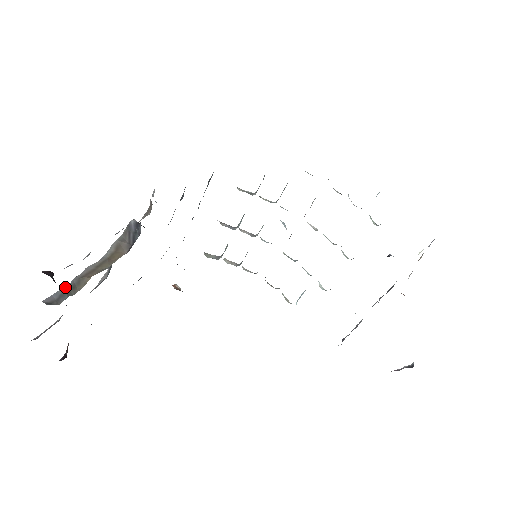
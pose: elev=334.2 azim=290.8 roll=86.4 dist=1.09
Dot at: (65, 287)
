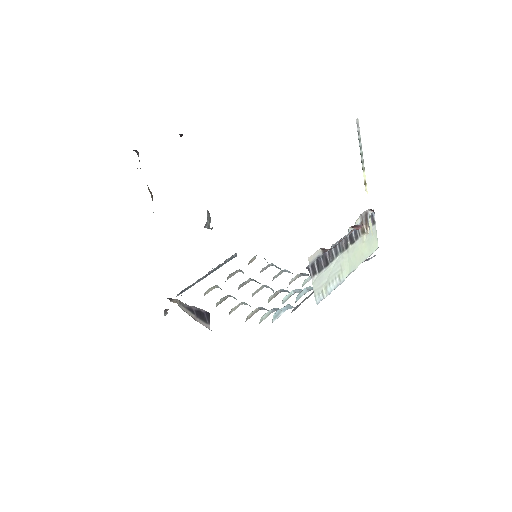
Dot at: occluded
